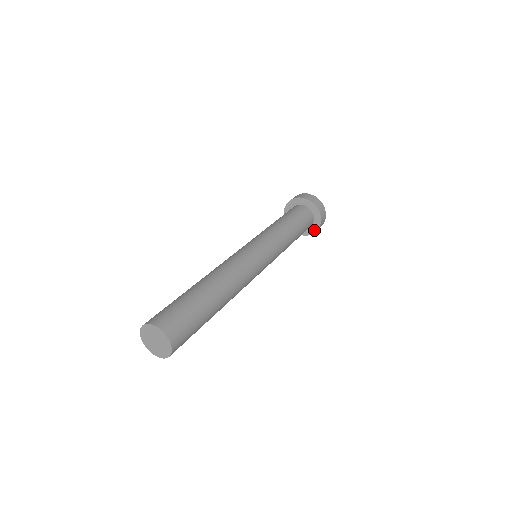
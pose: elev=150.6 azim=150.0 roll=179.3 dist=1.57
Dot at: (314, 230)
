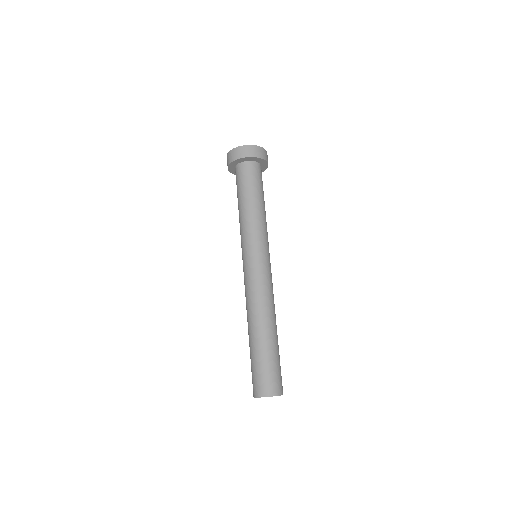
Dot at: occluded
